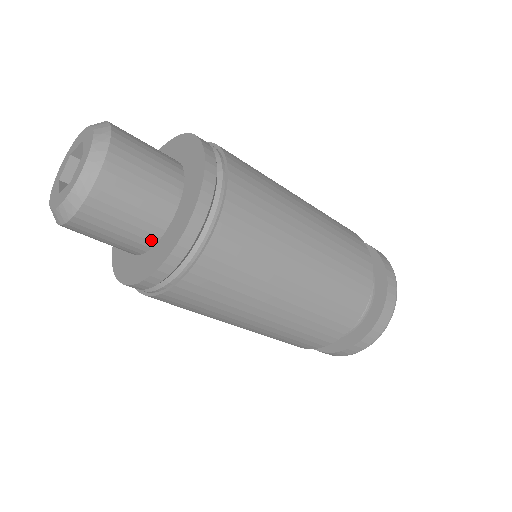
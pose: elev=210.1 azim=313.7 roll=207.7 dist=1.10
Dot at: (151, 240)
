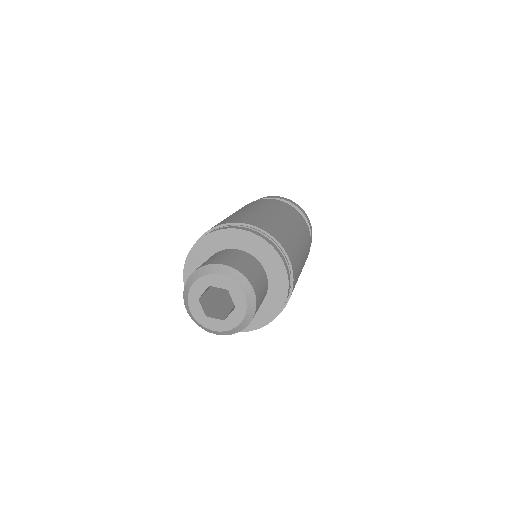
Dot at: occluded
